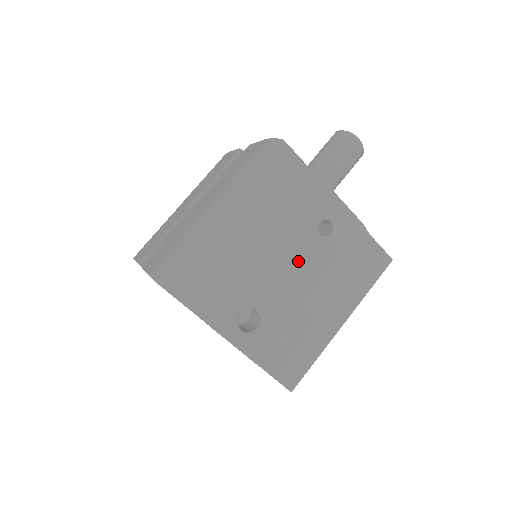
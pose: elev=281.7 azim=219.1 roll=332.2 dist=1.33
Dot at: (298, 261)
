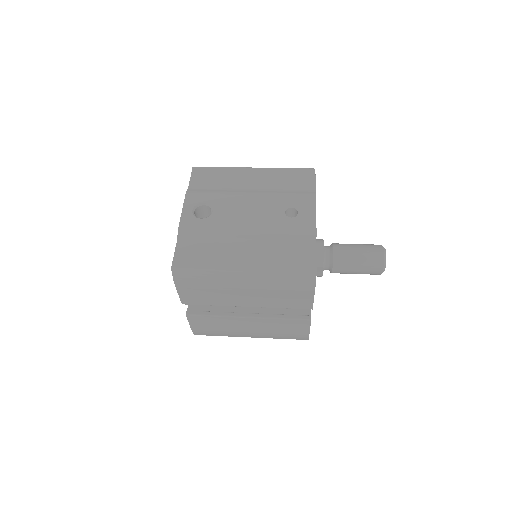
Dot at: (258, 212)
